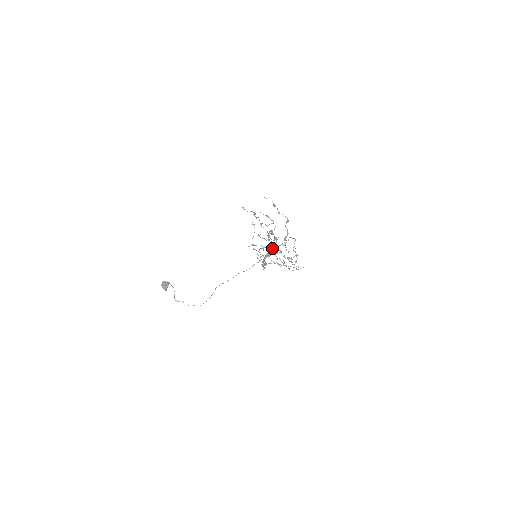
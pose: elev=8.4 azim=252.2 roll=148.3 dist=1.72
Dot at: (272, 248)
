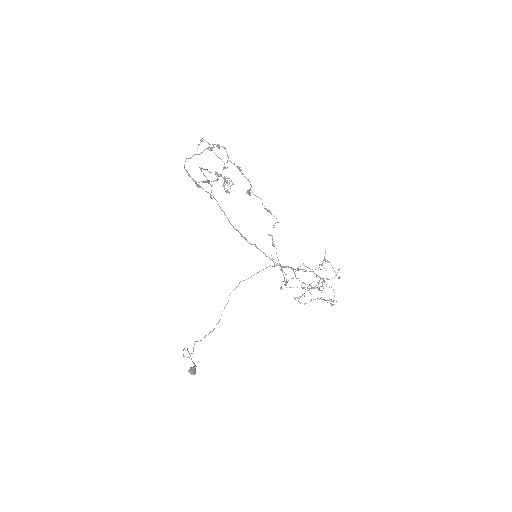
Dot at: (319, 290)
